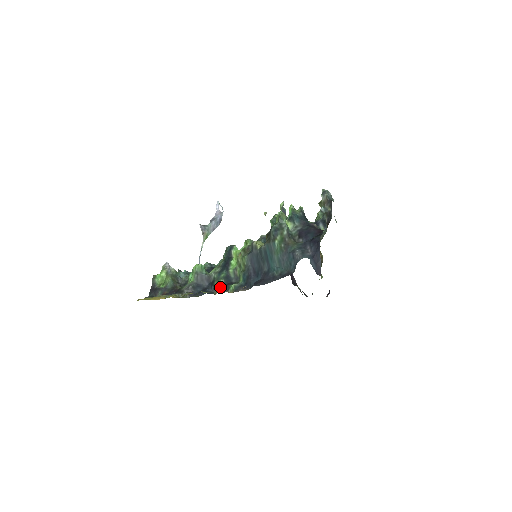
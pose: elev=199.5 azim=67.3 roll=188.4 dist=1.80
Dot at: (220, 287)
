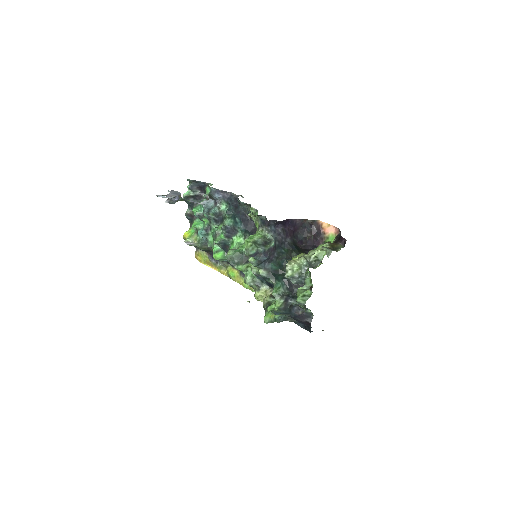
Dot at: occluded
